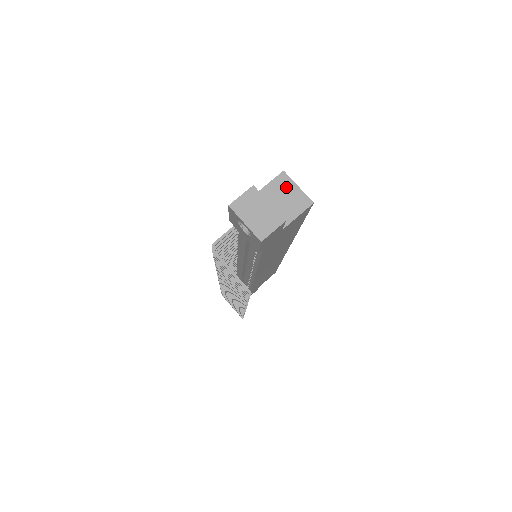
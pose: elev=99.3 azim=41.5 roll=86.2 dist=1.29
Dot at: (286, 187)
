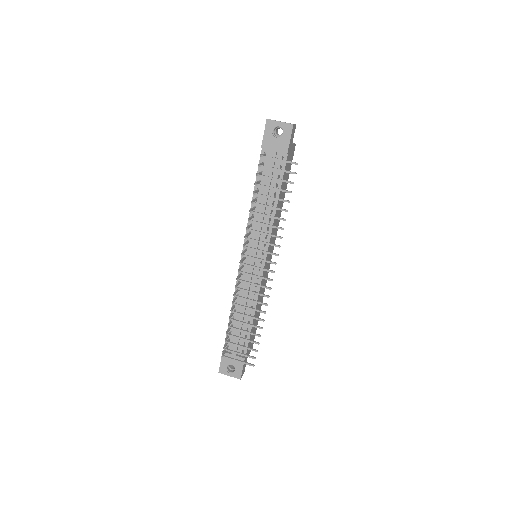
Dot at: occluded
